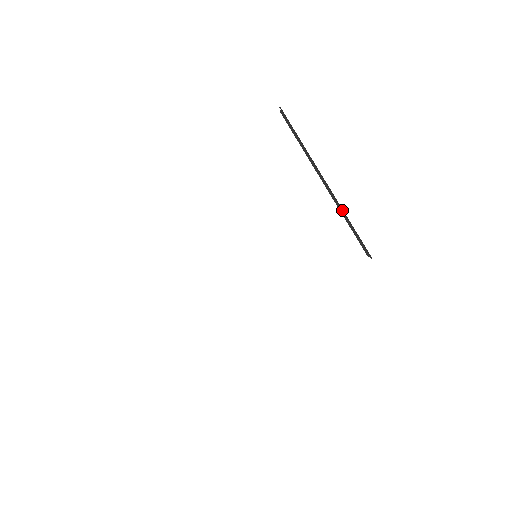
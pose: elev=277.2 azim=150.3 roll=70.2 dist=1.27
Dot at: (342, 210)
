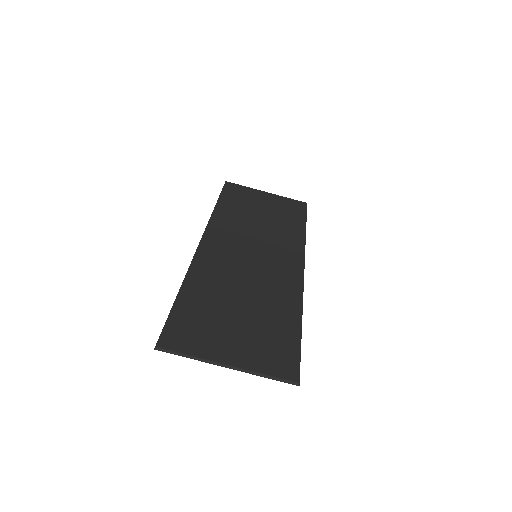
Dot at: occluded
